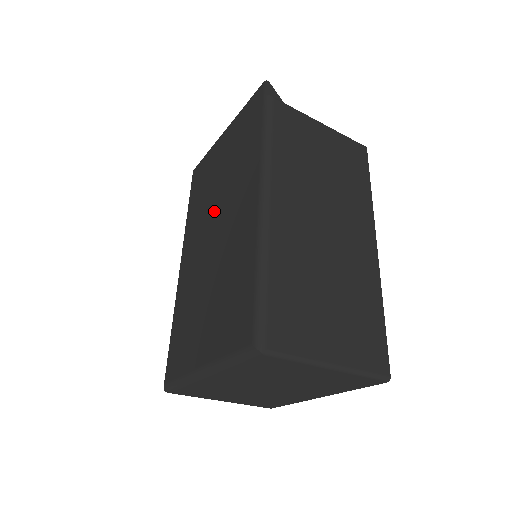
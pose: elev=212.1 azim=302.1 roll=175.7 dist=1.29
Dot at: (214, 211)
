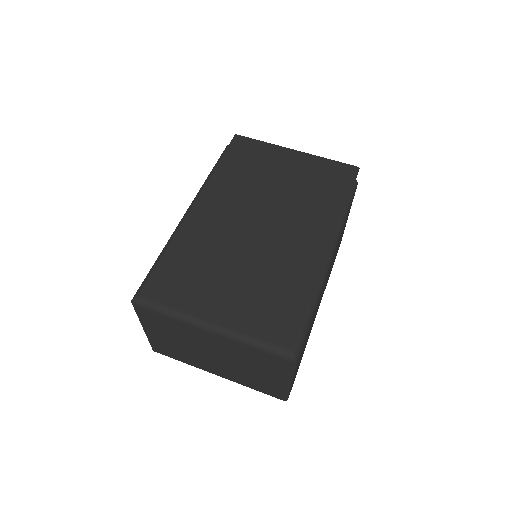
Dot at: (265, 206)
